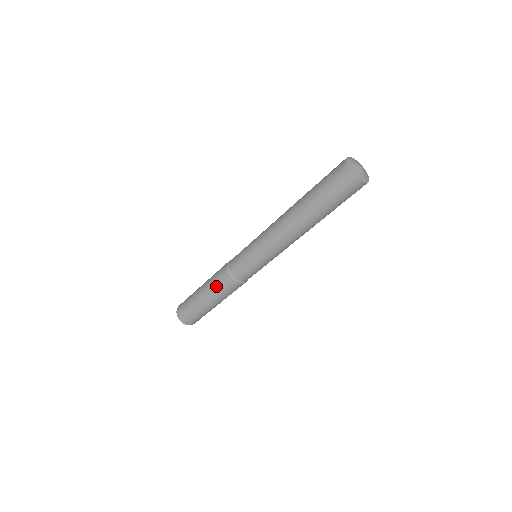
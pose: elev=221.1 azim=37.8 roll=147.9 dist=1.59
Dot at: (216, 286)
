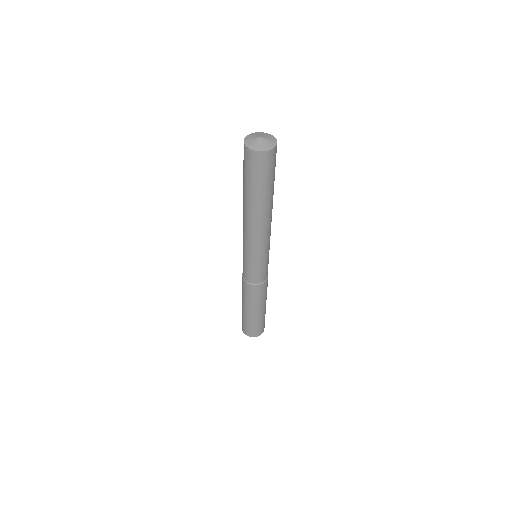
Dot at: occluded
